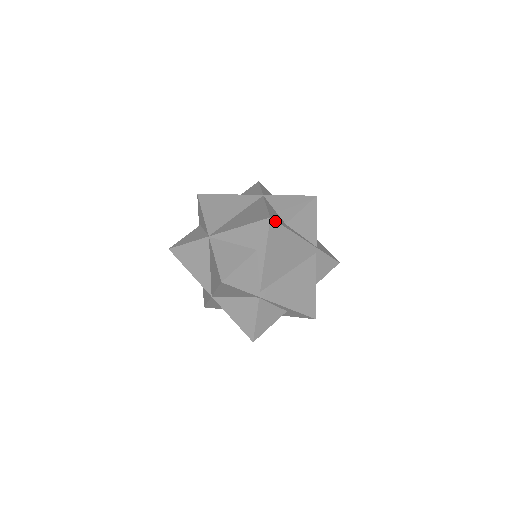
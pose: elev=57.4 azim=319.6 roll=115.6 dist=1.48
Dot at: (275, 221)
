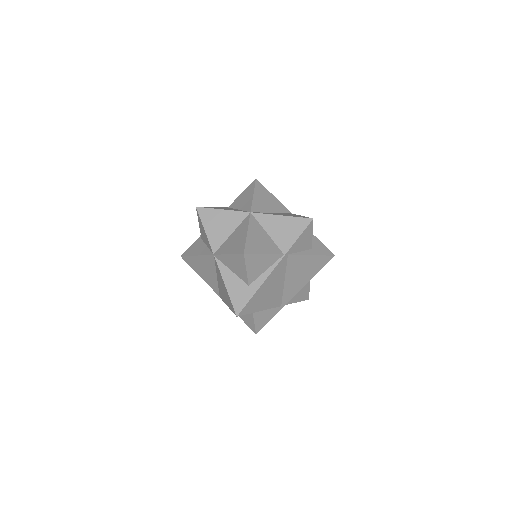
Dot at: (241, 311)
